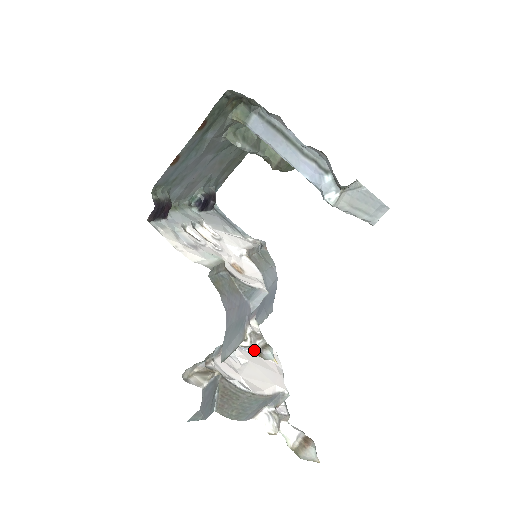
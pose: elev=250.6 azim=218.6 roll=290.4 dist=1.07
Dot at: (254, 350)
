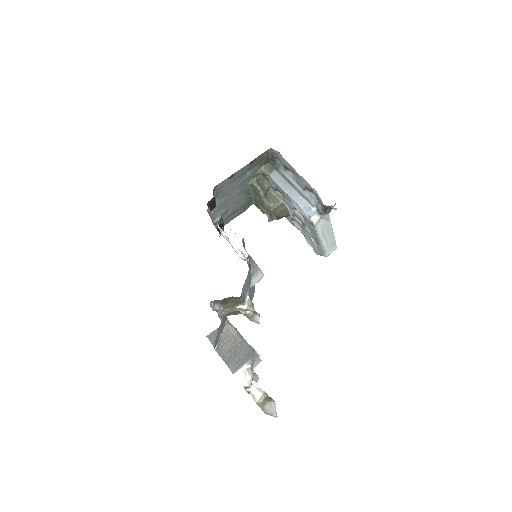
Dot at: (247, 315)
